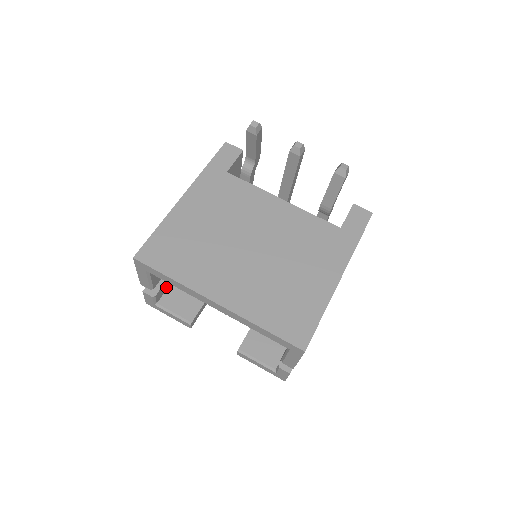
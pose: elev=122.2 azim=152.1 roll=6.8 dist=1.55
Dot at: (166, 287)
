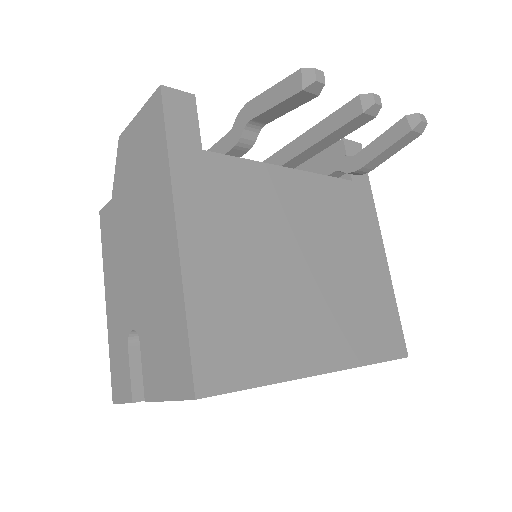
Dot at: occluded
